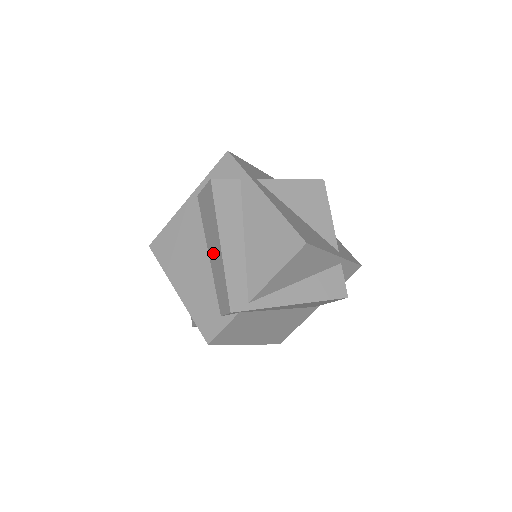
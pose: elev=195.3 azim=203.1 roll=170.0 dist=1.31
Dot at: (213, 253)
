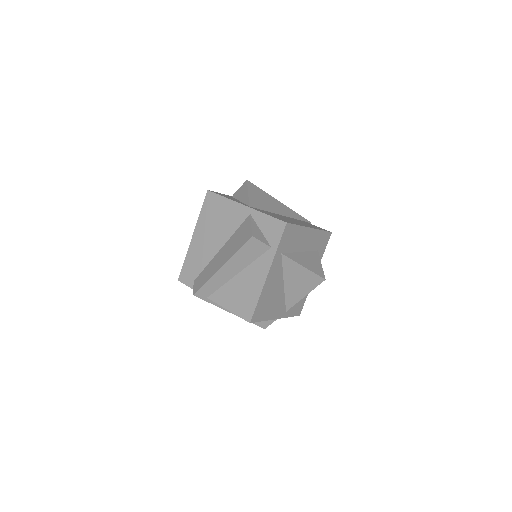
Dot at: (219, 257)
